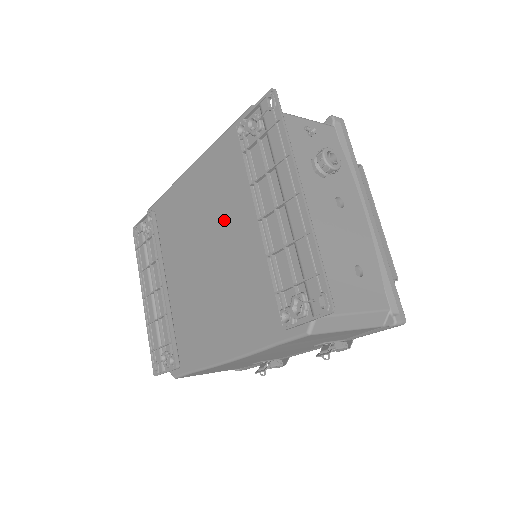
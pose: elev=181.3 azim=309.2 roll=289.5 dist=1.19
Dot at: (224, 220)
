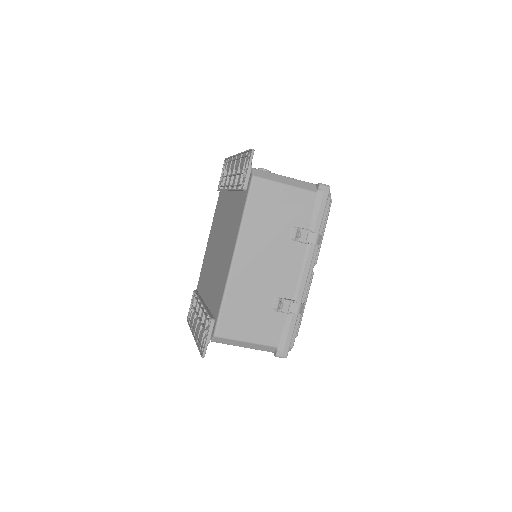
Dot at: (221, 222)
